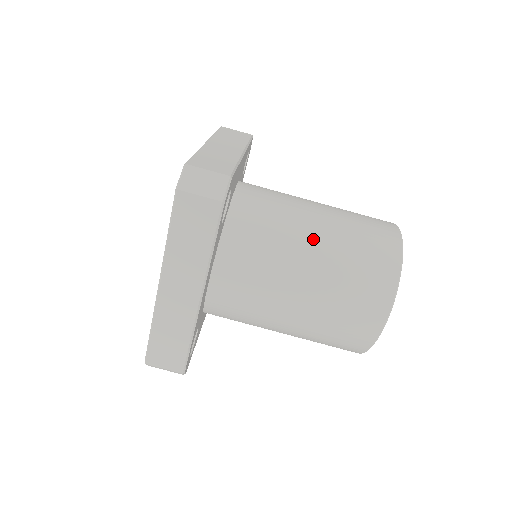
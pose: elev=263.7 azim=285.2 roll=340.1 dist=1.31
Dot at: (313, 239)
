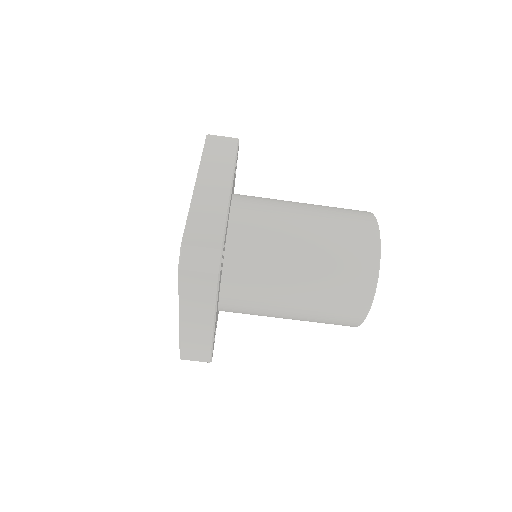
Dot at: (301, 261)
